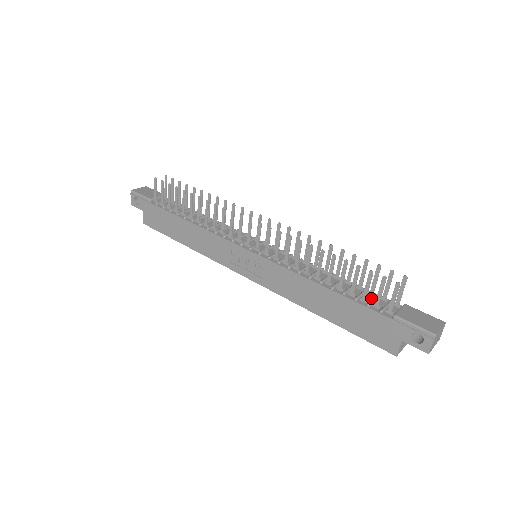
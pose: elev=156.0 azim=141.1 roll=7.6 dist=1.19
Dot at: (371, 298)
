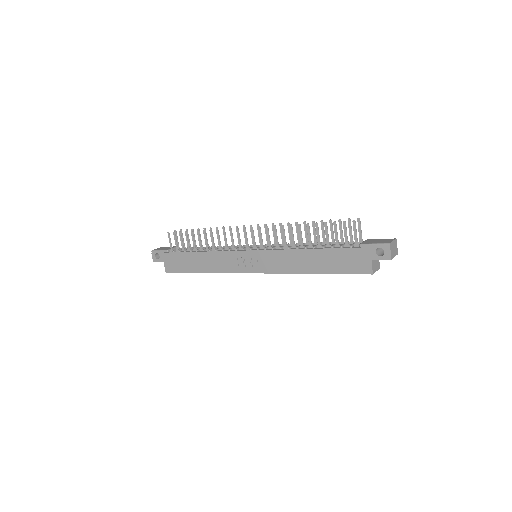
Dot at: occluded
